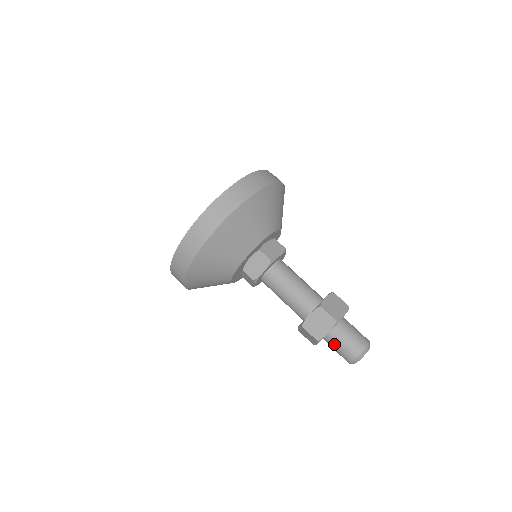
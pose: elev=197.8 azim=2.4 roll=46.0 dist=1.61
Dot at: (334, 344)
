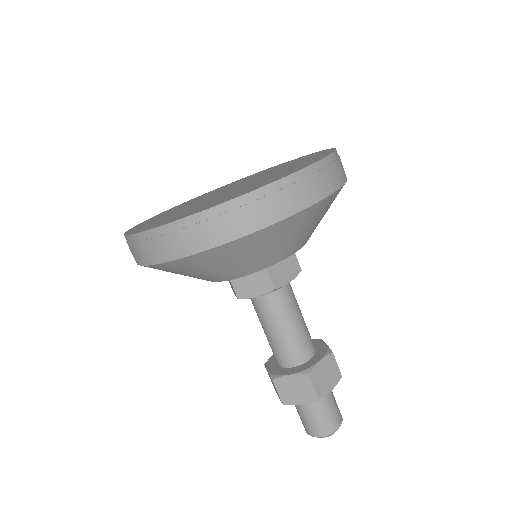
Dot at: (319, 407)
